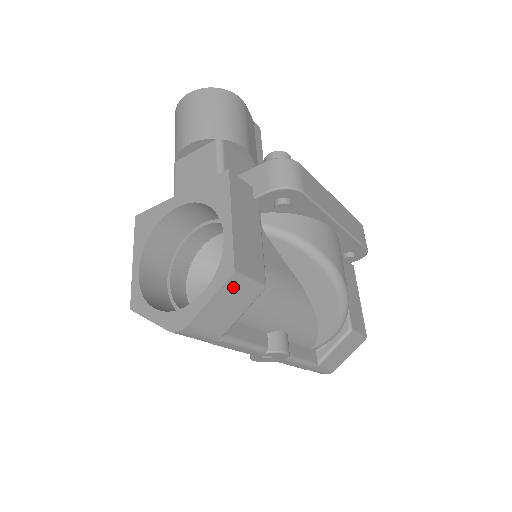
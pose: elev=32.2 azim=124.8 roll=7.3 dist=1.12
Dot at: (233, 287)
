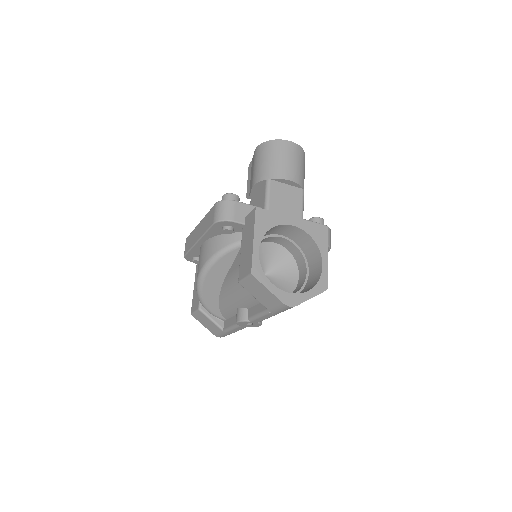
Dot at: occluded
